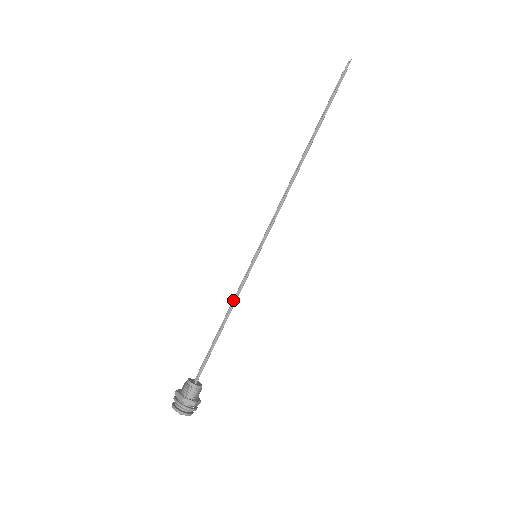
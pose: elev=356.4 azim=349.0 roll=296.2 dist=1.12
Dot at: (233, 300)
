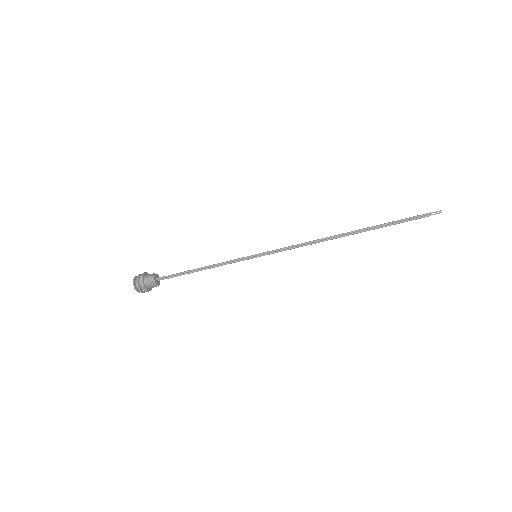
Dot at: (220, 264)
